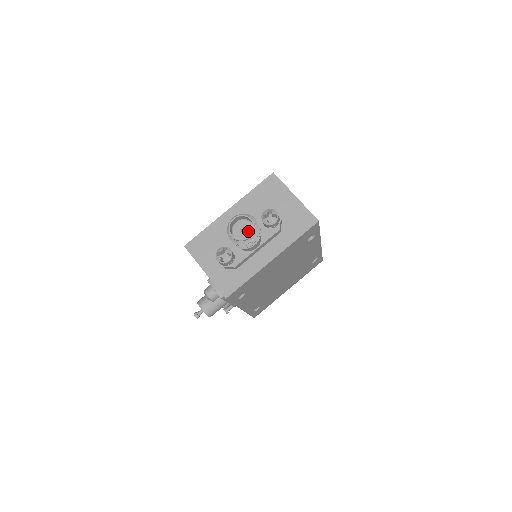
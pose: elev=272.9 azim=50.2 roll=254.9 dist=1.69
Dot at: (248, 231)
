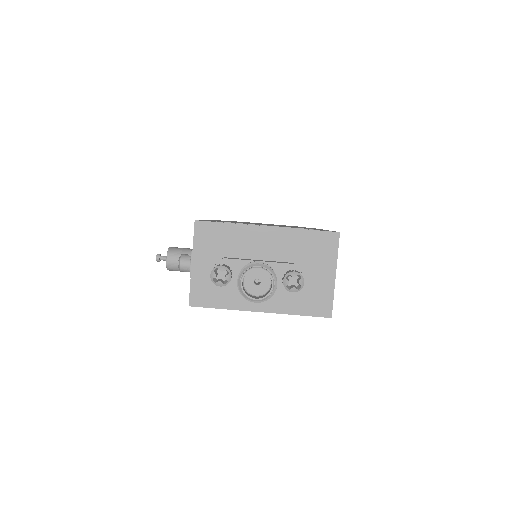
Dot at: (261, 287)
